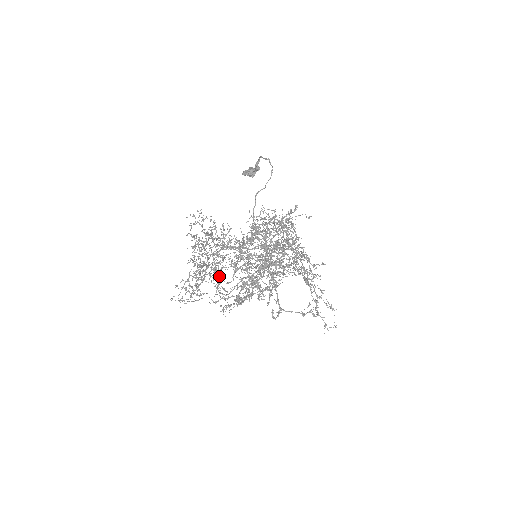
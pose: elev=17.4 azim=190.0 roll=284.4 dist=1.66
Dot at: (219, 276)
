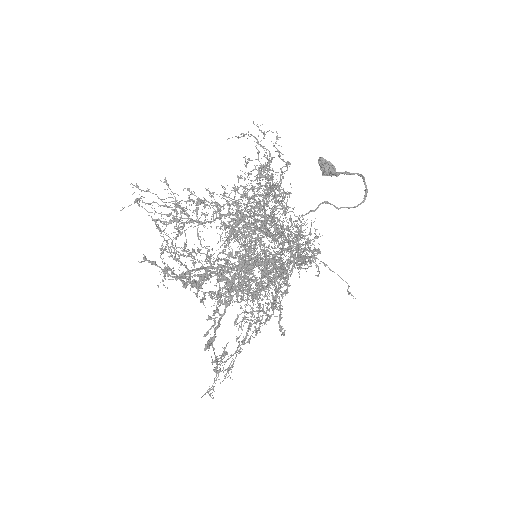
Dot at: occluded
